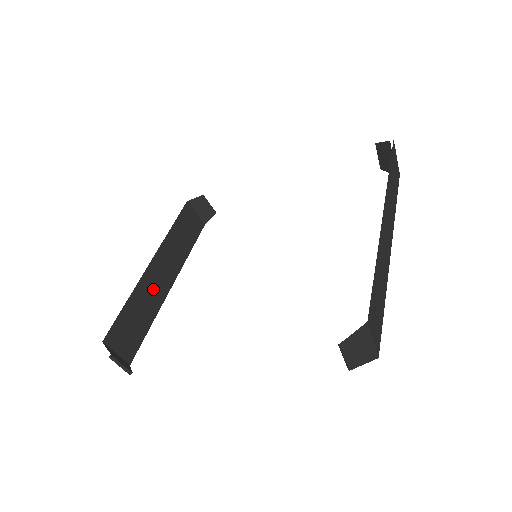
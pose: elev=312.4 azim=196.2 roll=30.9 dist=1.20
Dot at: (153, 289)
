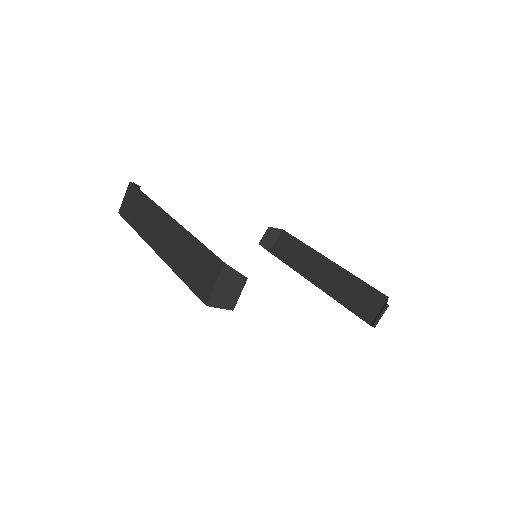
Dot at: (174, 243)
